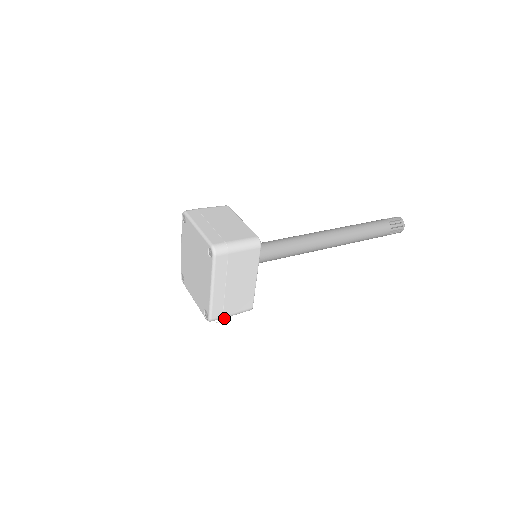
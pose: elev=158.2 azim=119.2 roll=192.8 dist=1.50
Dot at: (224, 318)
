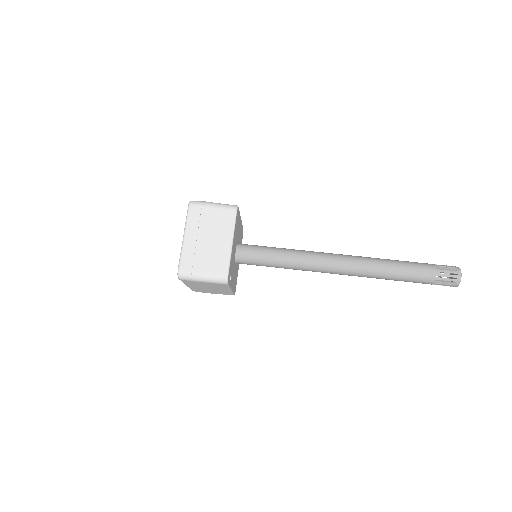
Dot at: occluded
